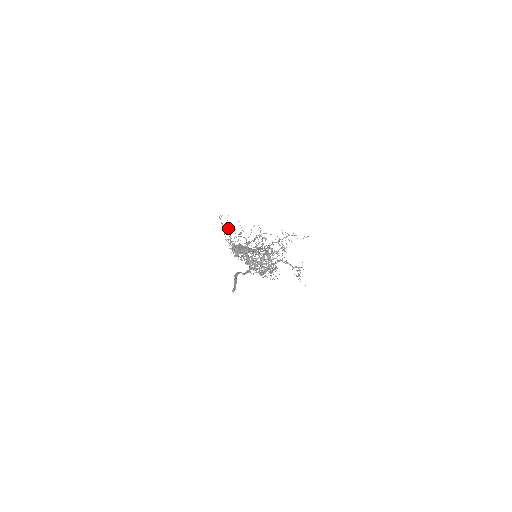
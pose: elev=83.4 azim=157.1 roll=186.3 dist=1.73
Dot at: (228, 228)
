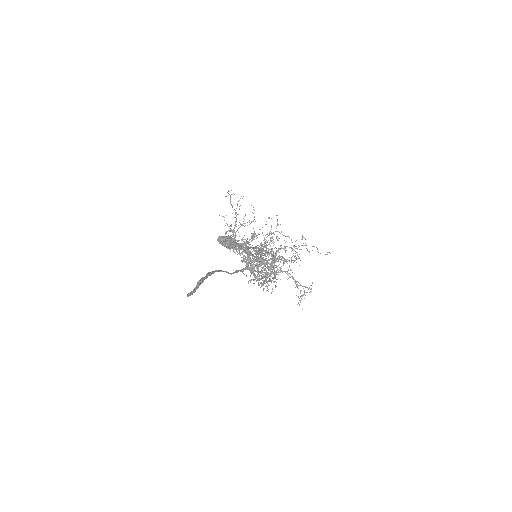
Dot at: occluded
